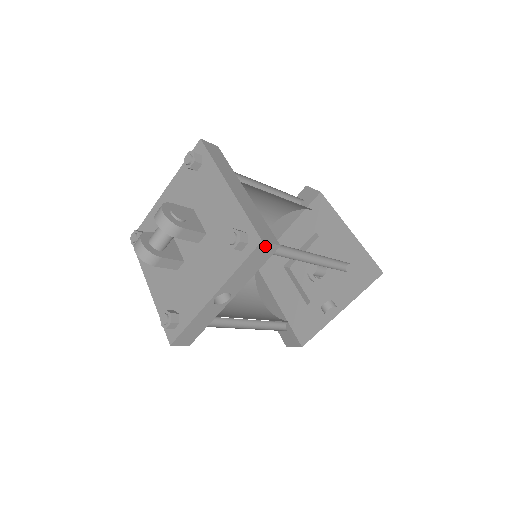
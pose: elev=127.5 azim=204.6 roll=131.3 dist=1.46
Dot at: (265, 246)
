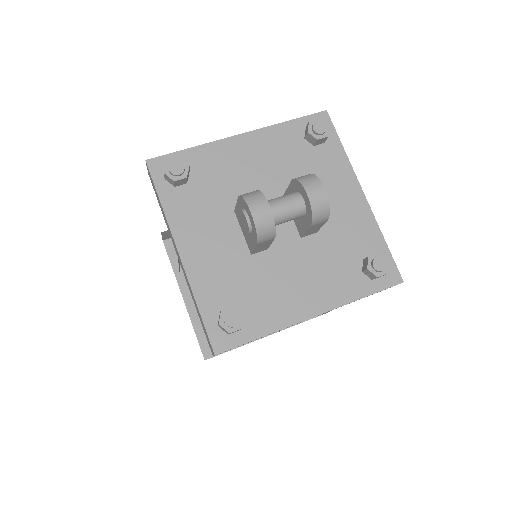
Dot at: occluded
